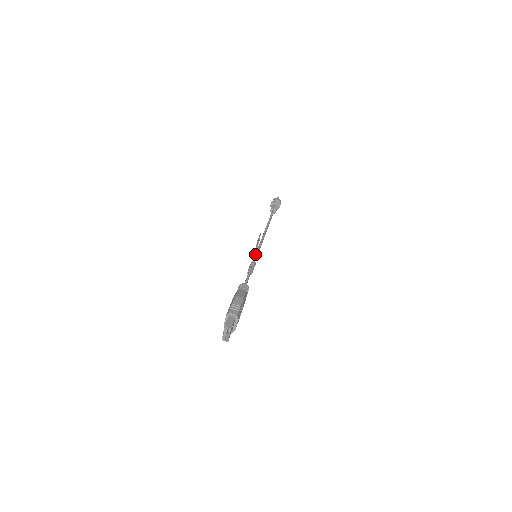
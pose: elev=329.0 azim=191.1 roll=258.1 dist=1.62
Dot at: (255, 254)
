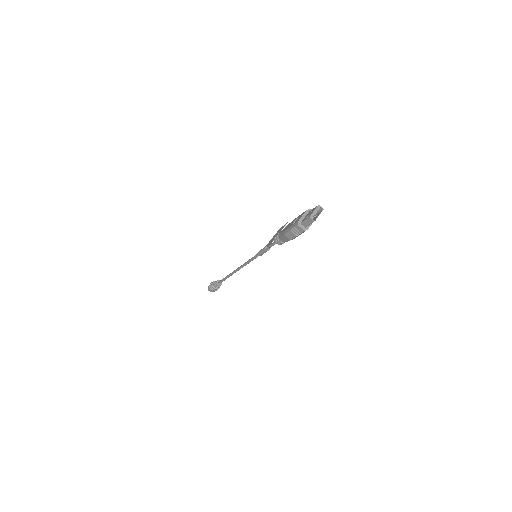
Dot at: (267, 244)
